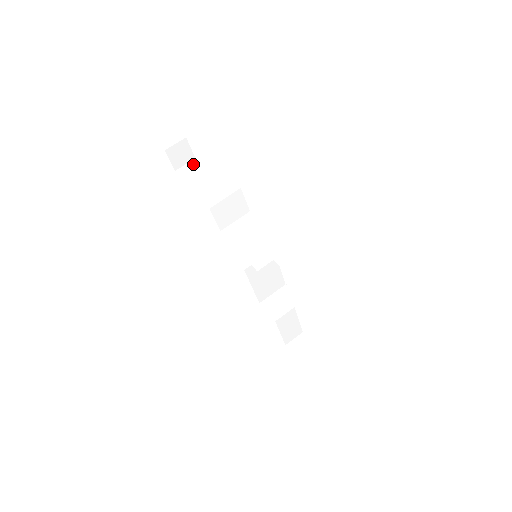
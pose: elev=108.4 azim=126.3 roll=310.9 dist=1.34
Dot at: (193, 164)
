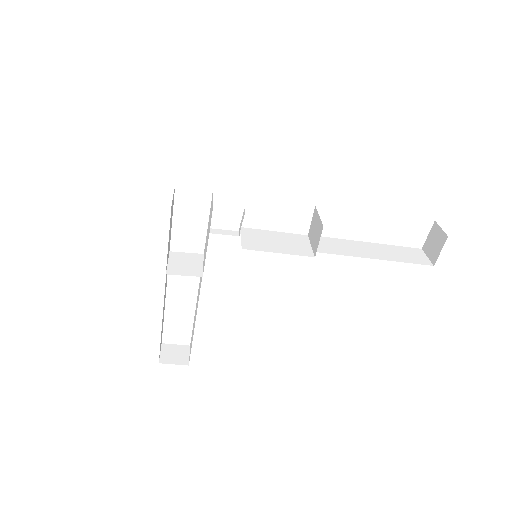
Dot at: (190, 346)
